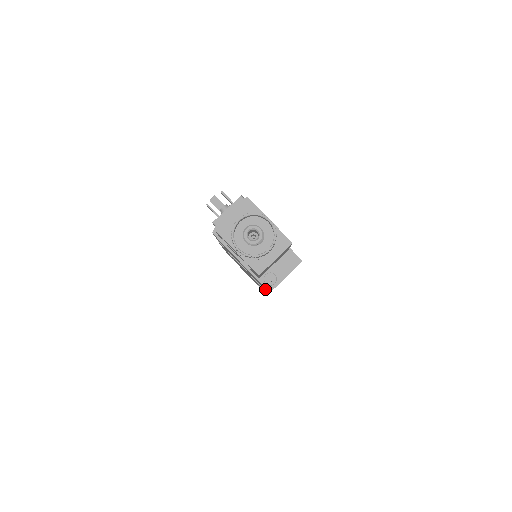
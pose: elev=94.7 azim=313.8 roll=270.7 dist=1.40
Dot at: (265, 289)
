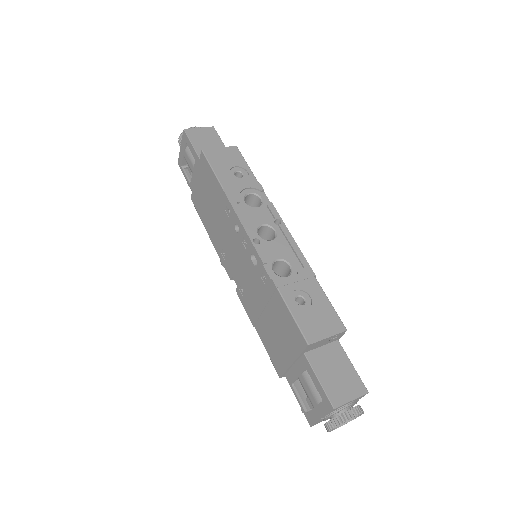
Dot at: (211, 173)
